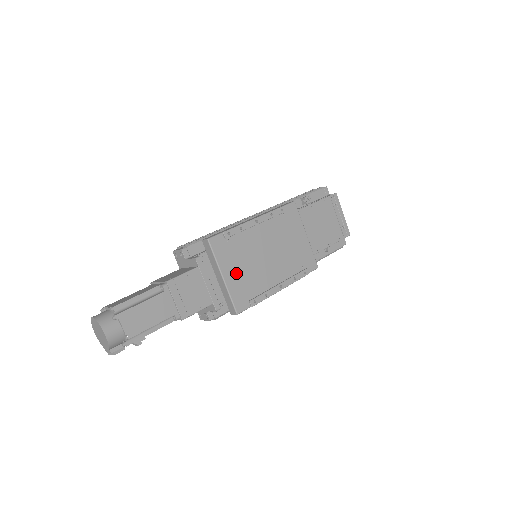
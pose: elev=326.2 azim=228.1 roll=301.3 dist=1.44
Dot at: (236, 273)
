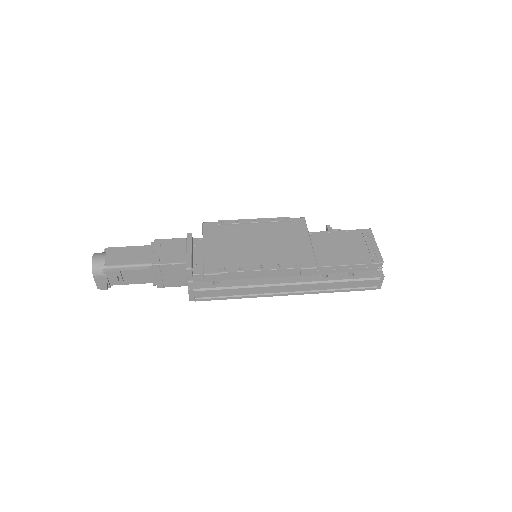
Dot at: (217, 248)
